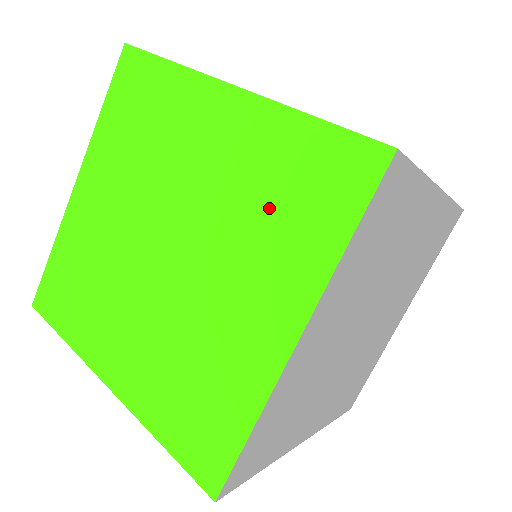
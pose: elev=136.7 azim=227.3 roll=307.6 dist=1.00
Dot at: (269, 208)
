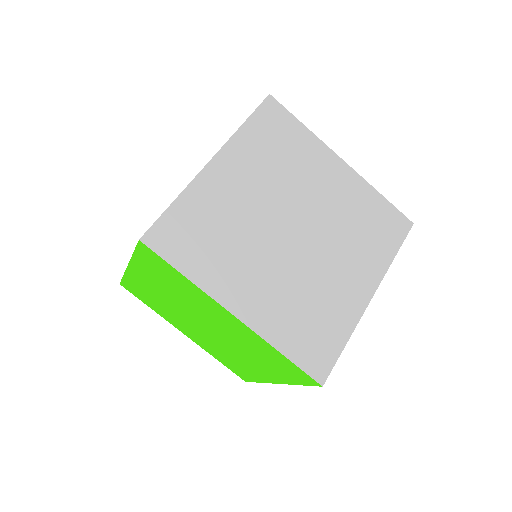
Dot at: occluded
